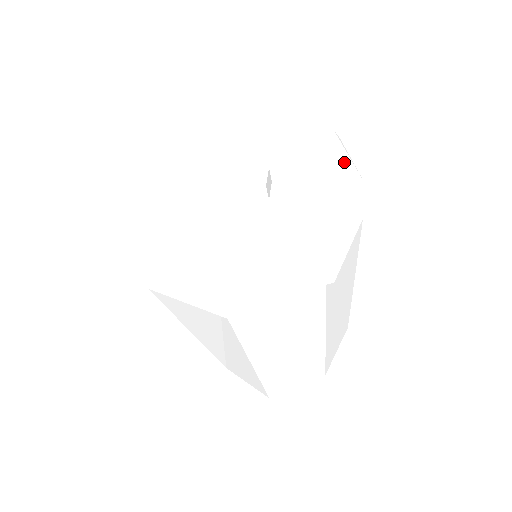
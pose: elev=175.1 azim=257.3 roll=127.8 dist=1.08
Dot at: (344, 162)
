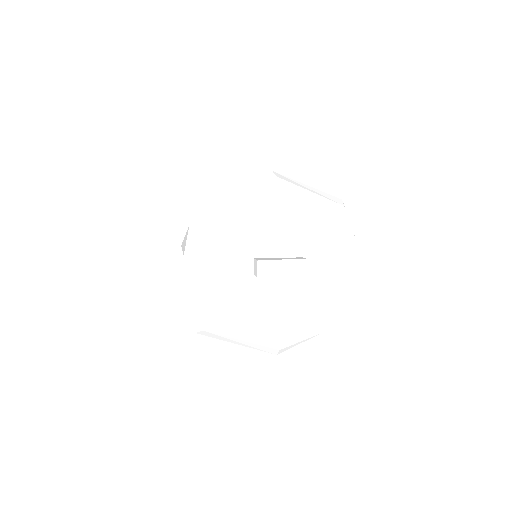
Dot at: (351, 240)
